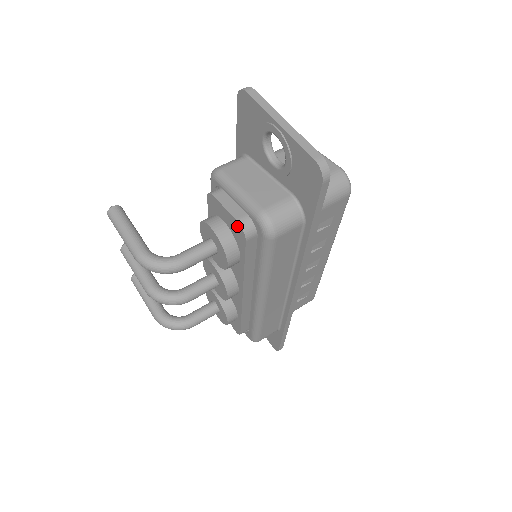
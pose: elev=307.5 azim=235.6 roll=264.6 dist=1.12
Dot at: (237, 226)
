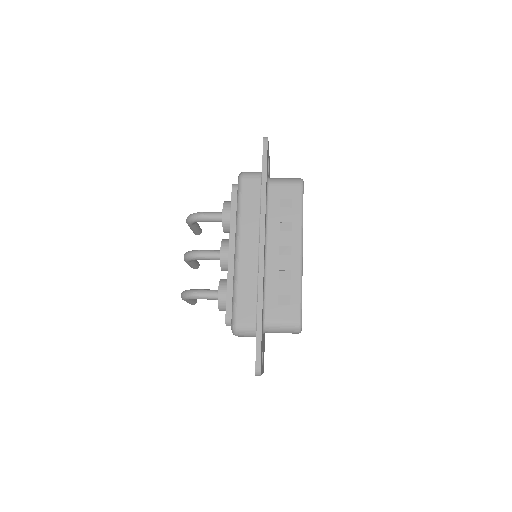
Dot at: occluded
